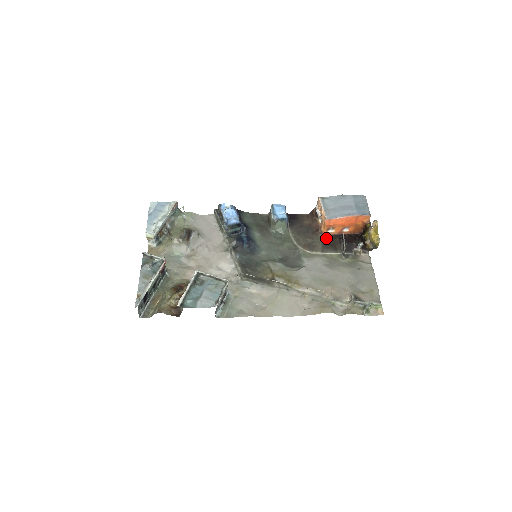
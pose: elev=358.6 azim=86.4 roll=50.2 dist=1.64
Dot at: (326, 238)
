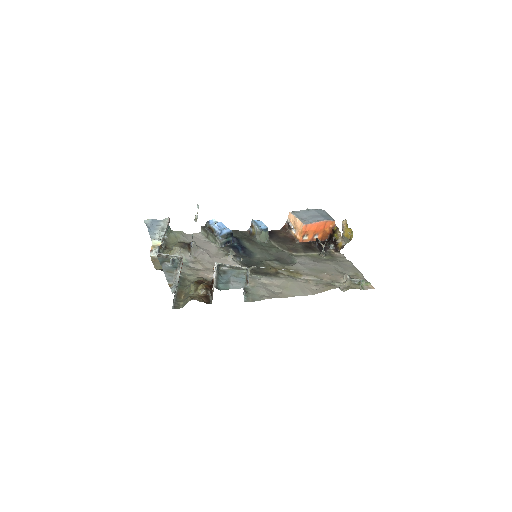
Dot at: (303, 244)
